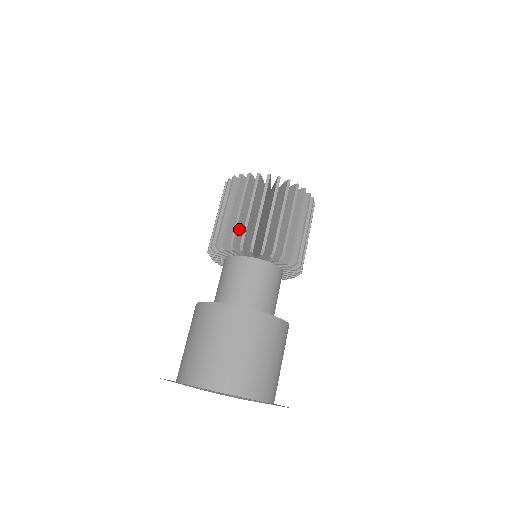
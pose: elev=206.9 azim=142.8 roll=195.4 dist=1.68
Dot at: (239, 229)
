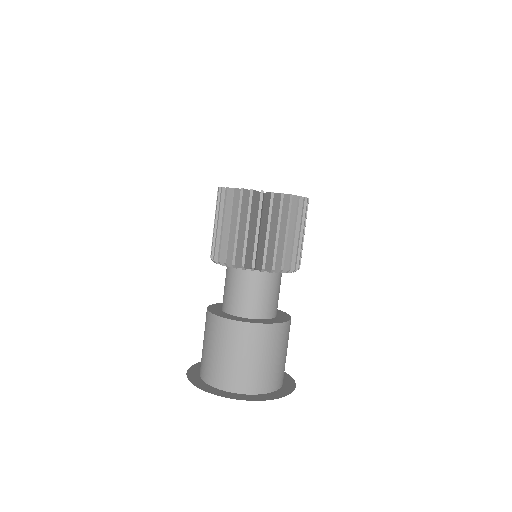
Dot at: occluded
